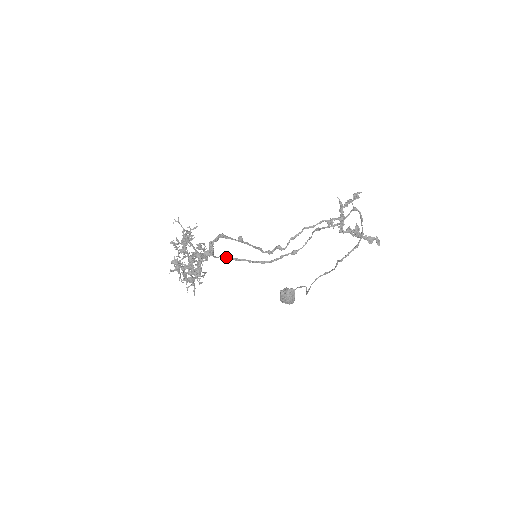
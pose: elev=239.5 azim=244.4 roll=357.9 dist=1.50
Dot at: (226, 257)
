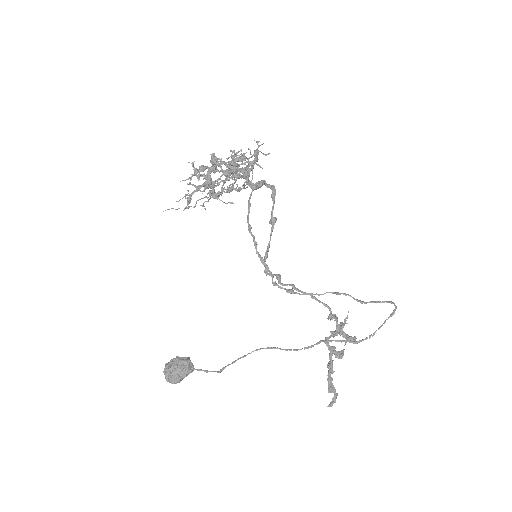
Dot at: (249, 212)
